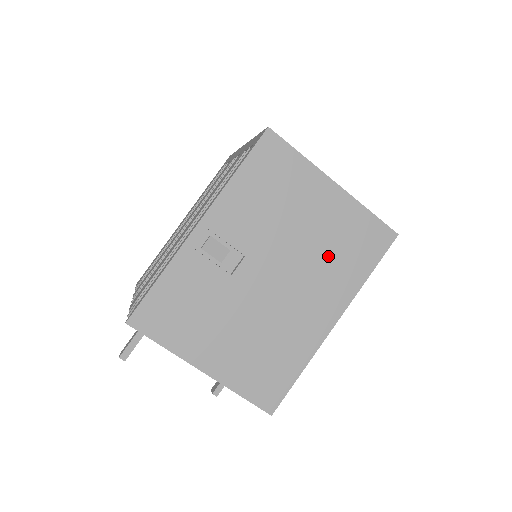
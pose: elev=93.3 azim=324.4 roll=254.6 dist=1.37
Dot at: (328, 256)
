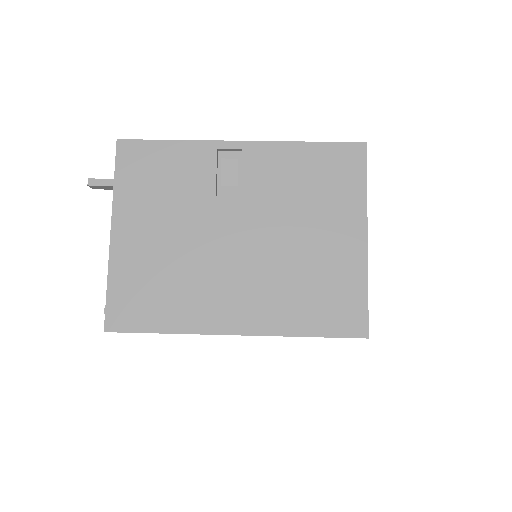
Dot at: (295, 278)
